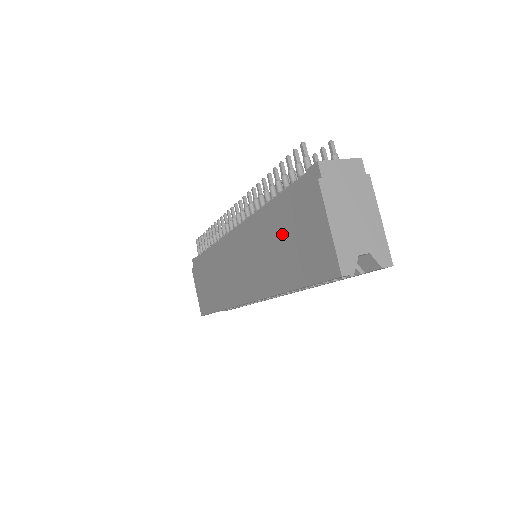
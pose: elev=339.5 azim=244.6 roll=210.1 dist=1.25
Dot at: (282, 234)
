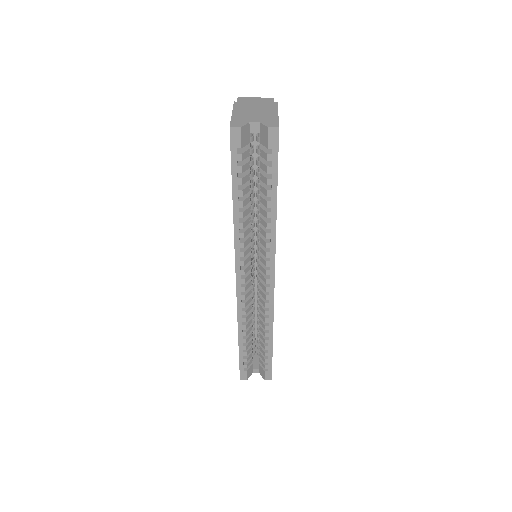
Dot at: occluded
